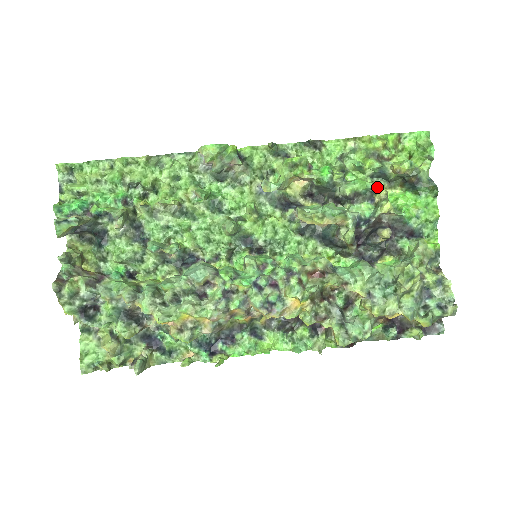
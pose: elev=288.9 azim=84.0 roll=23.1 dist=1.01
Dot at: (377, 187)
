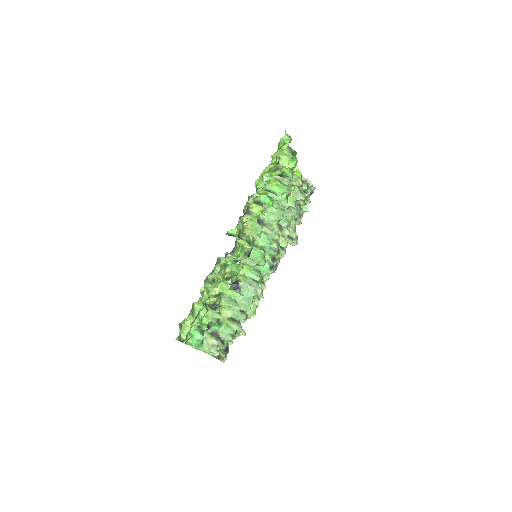
Dot at: occluded
